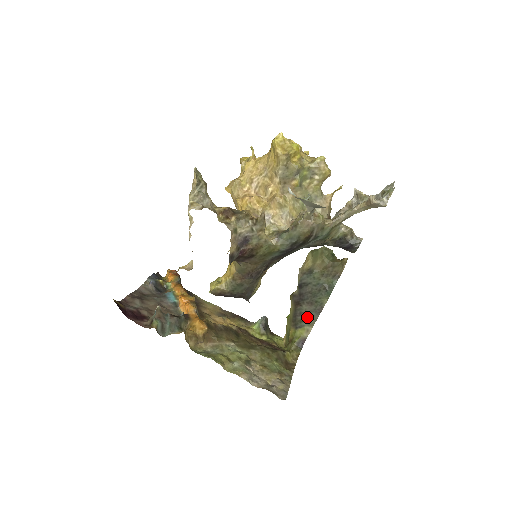
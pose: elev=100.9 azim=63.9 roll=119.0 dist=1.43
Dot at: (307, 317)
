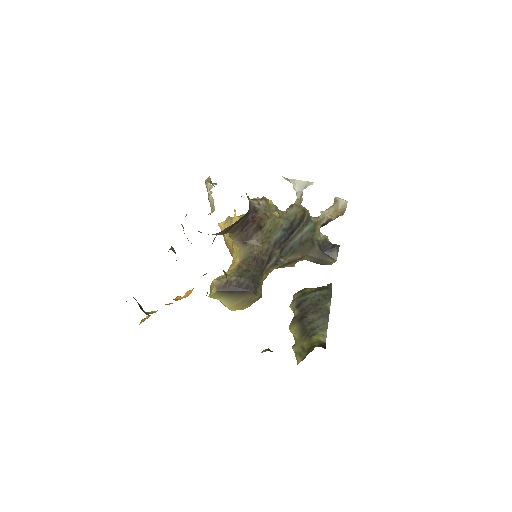
Dot at: (317, 324)
